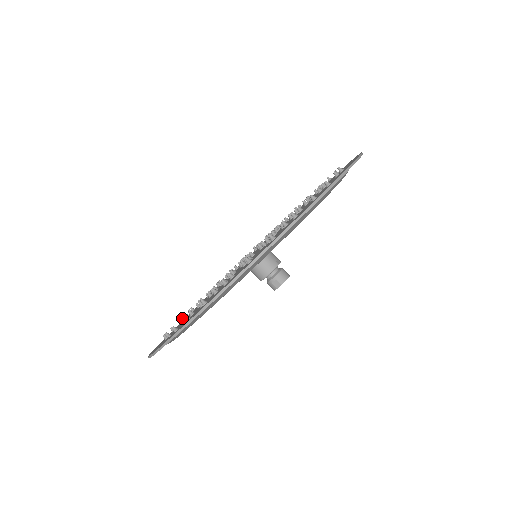
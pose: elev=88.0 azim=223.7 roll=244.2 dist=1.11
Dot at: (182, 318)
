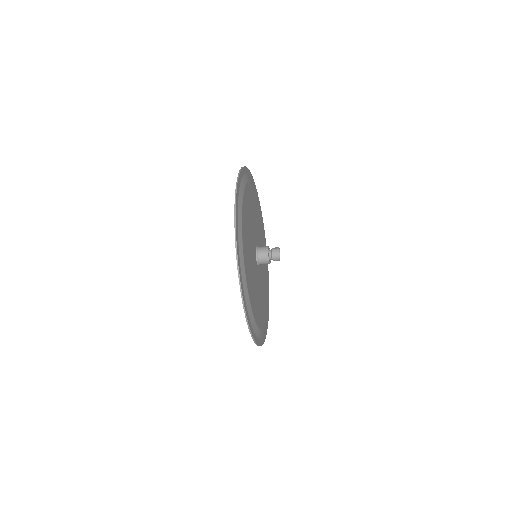
Dot at: occluded
